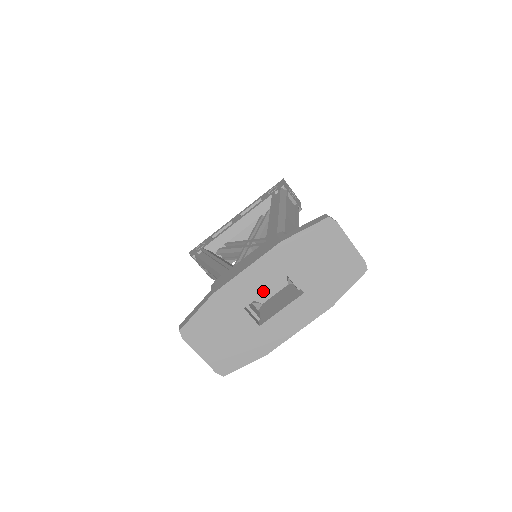
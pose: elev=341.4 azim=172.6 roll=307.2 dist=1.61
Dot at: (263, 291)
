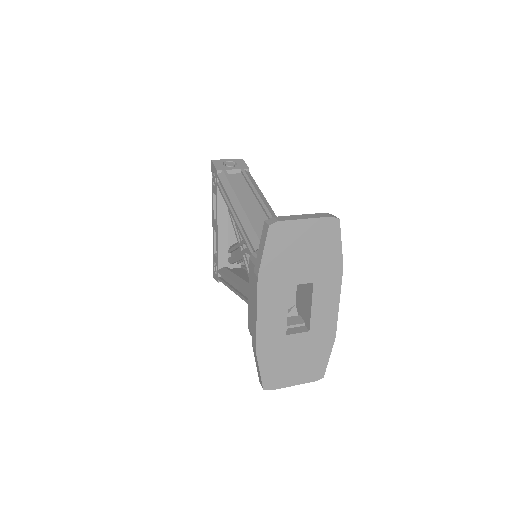
Dot at: (285, 313)
